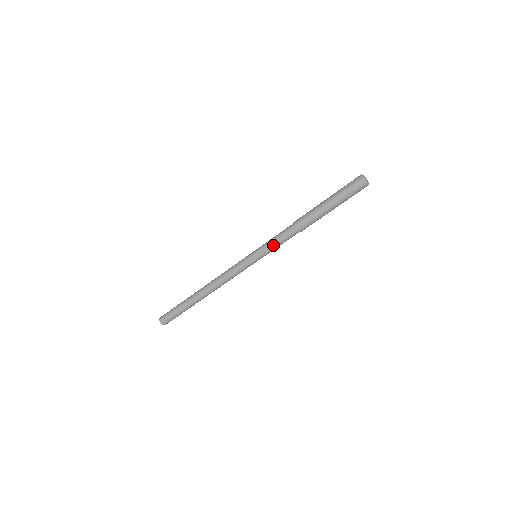
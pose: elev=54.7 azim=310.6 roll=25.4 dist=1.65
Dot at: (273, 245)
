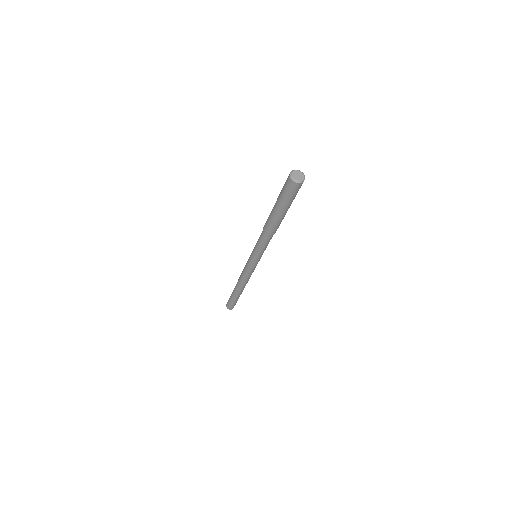
Dot at: (257, 245)
